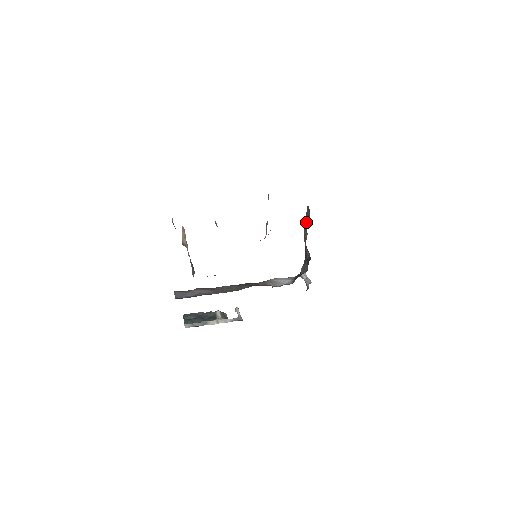
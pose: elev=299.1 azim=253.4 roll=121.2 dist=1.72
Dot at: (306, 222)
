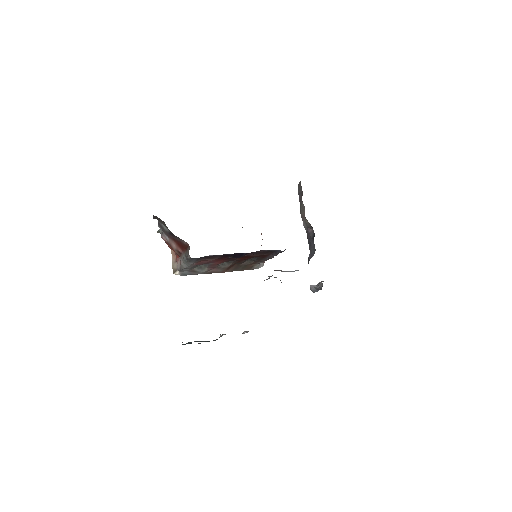
Dot at: (300, 201)
